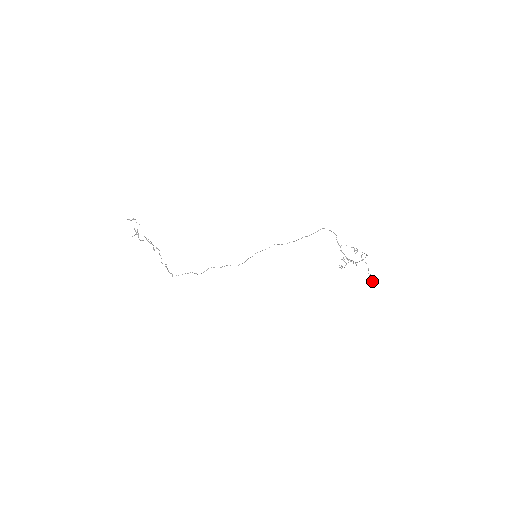
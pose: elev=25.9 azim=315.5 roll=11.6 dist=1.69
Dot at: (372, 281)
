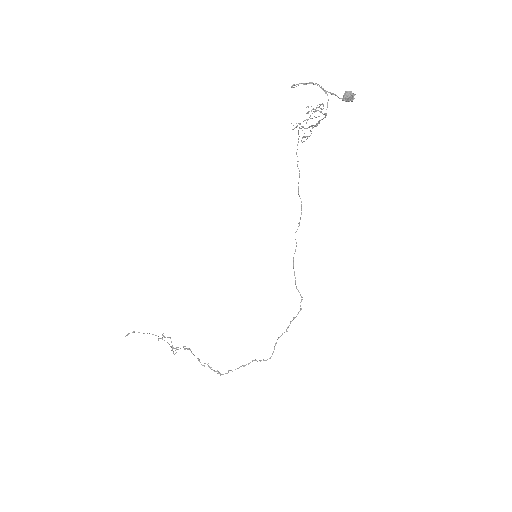
Dot at: (349, 98)
